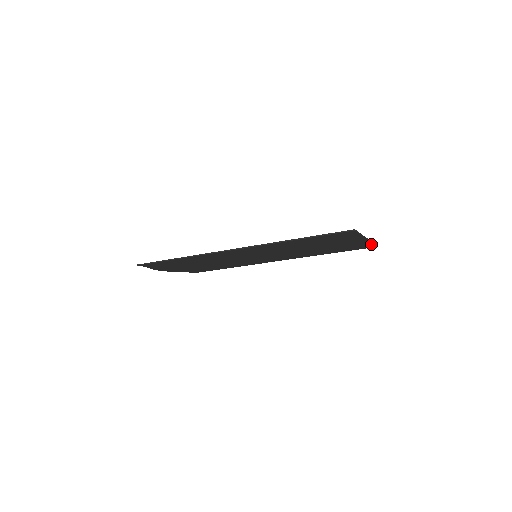
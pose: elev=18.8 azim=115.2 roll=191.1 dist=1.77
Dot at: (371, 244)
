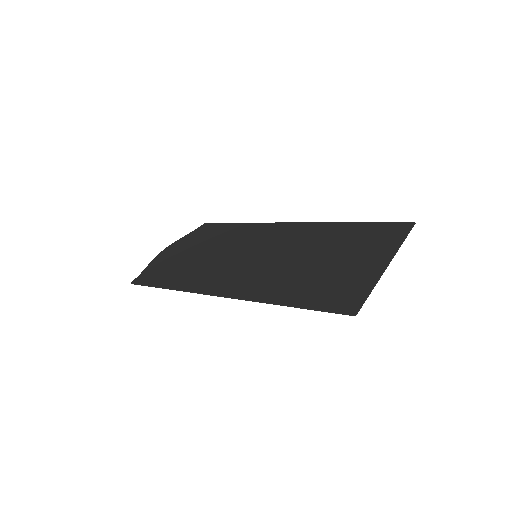
Dot at: (402, 238)
